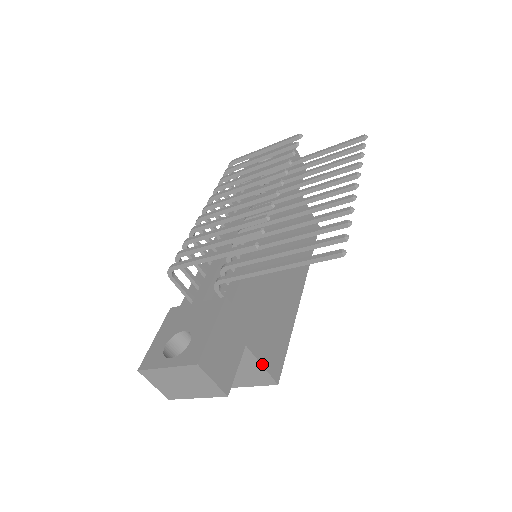
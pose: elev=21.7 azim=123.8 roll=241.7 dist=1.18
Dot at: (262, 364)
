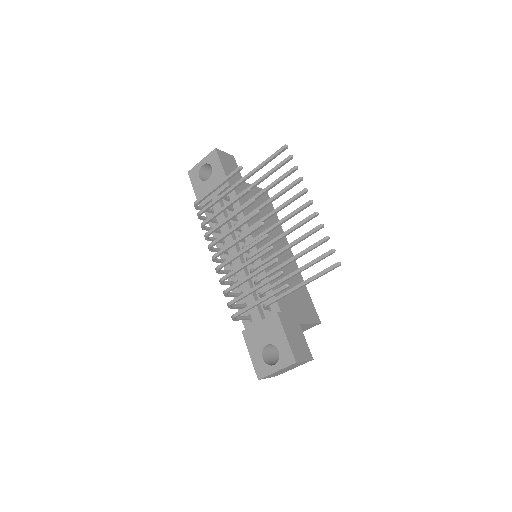
Dot at: (310, 323)
